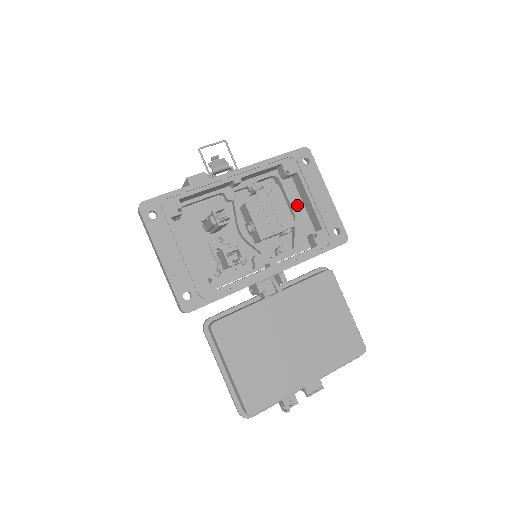
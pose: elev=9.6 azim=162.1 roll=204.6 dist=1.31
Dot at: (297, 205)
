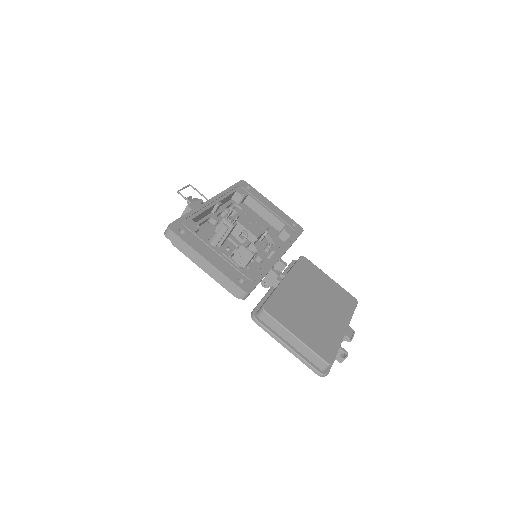
Dot at: occluded
